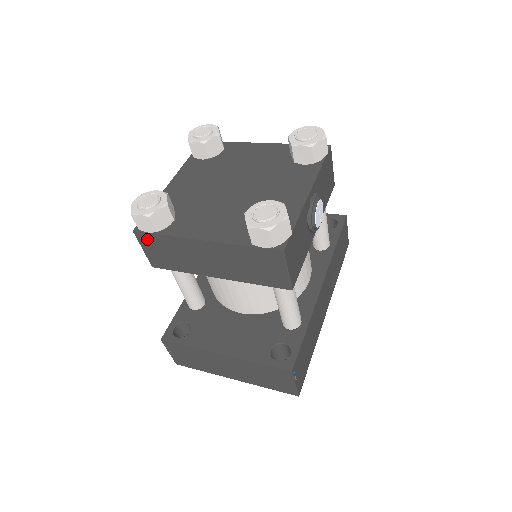
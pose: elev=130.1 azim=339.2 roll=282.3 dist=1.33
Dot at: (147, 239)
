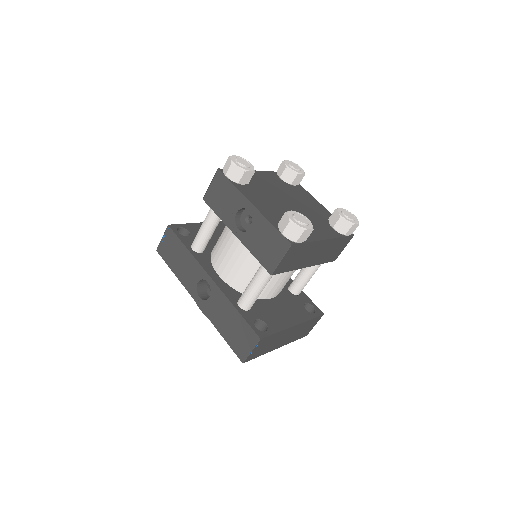
Dot at: (294, 249)
